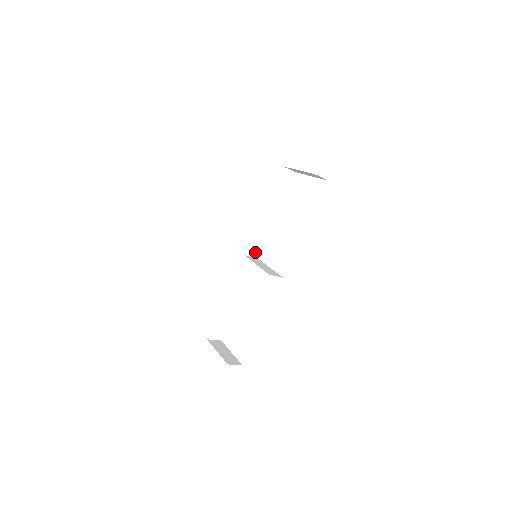
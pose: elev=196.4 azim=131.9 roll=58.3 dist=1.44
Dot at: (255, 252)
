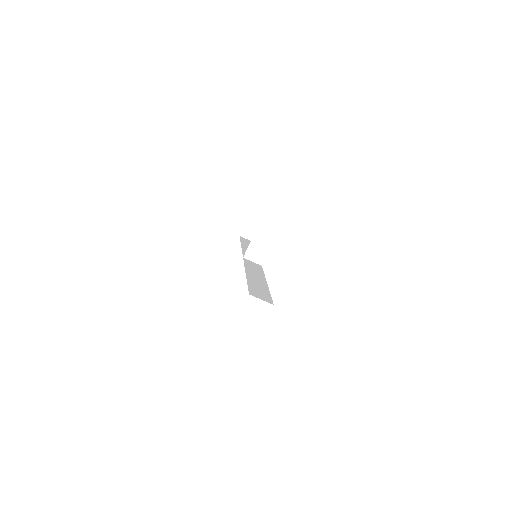
Dot at: (255, 262)
